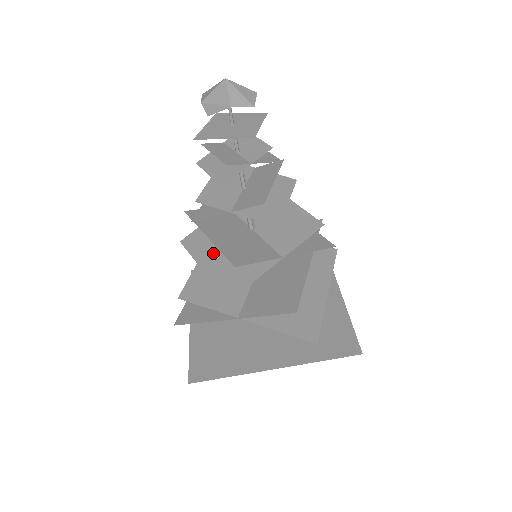
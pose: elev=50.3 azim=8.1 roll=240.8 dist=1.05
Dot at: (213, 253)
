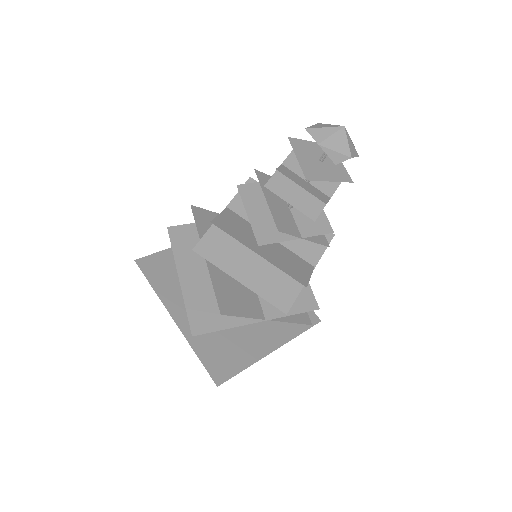
Dot at: (242, 264)
